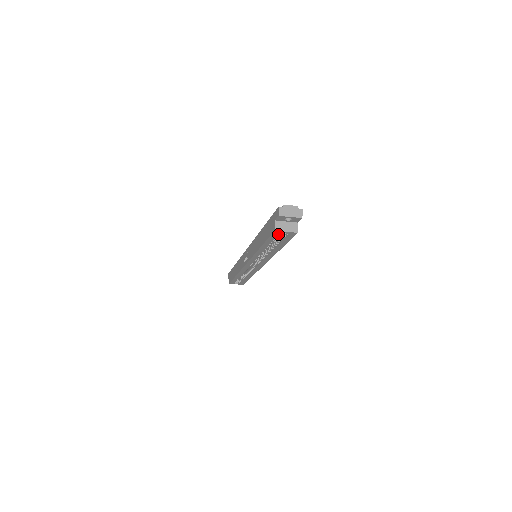
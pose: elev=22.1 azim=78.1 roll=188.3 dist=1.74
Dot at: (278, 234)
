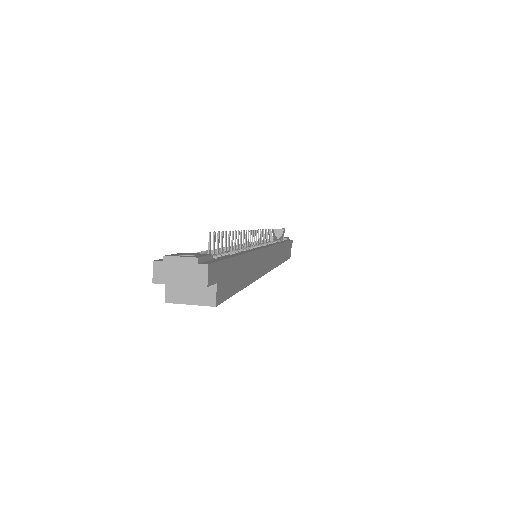
Dot at: occluded
